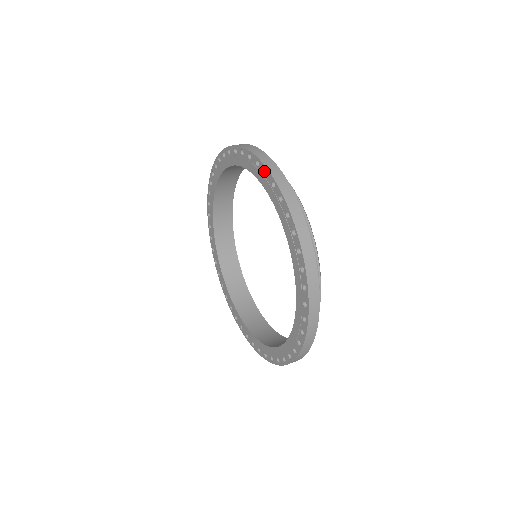
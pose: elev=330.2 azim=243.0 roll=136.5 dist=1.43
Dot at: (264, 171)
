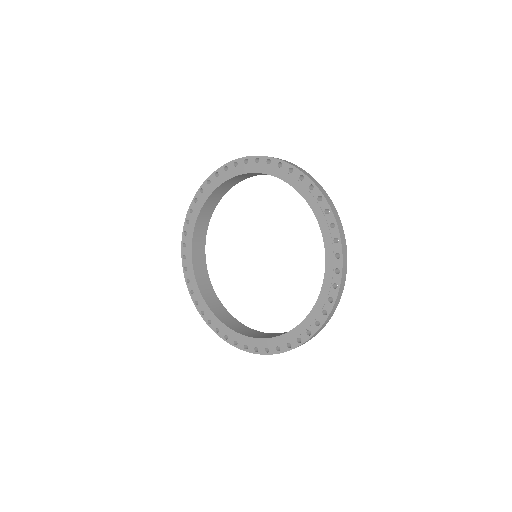
Dot at: (244, 162)
